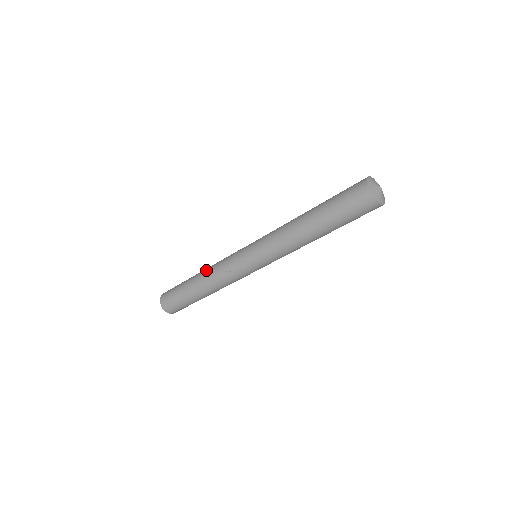
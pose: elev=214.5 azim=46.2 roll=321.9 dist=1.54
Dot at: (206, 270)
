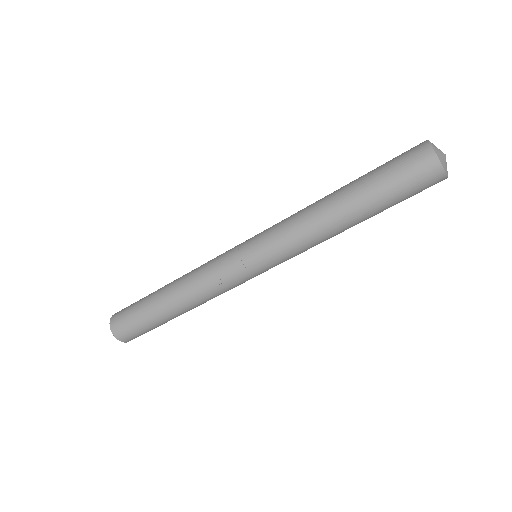
Dot at: (182, 278)
